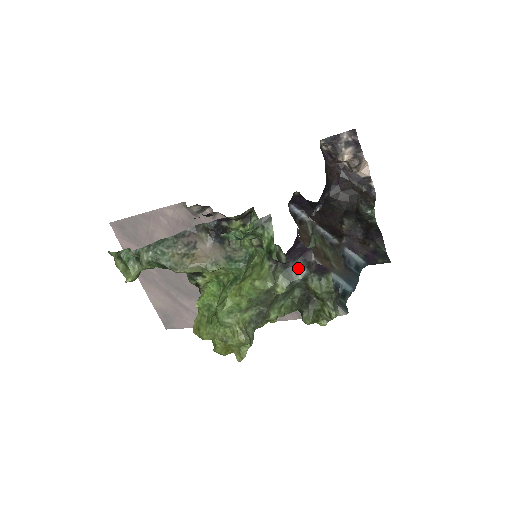
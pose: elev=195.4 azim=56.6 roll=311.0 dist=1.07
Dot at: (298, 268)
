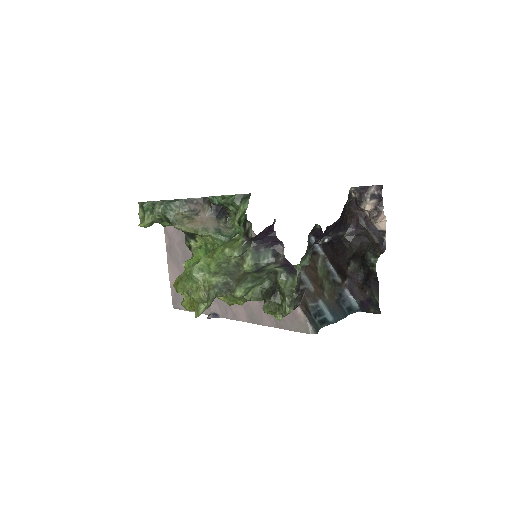
Dot at: (267, 254)
